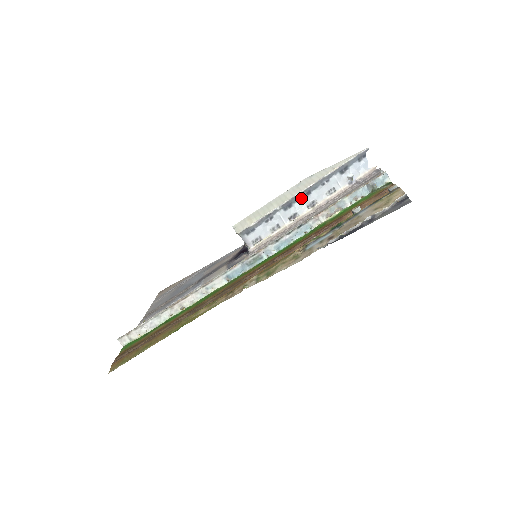
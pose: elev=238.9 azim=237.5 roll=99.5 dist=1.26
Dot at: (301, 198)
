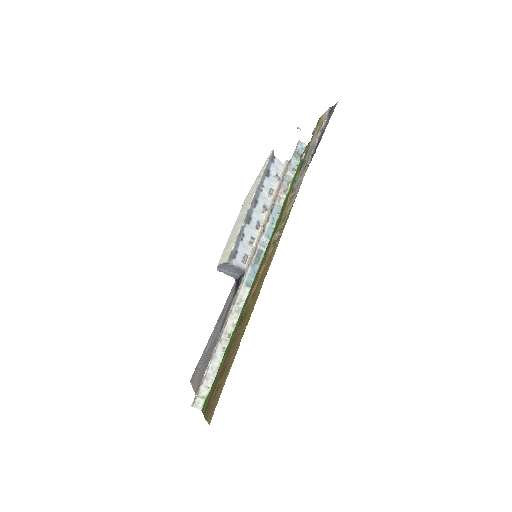
Dot at: (254, 209)
